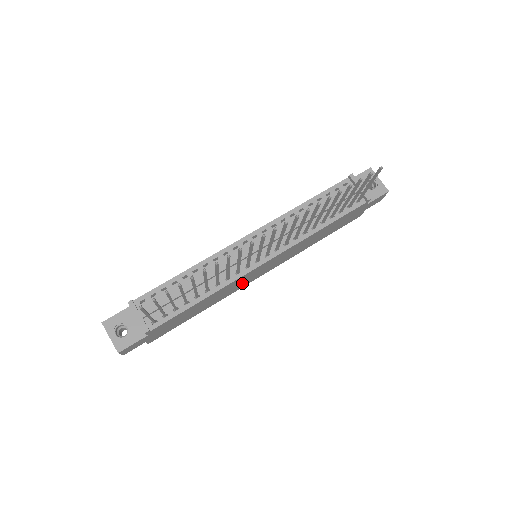
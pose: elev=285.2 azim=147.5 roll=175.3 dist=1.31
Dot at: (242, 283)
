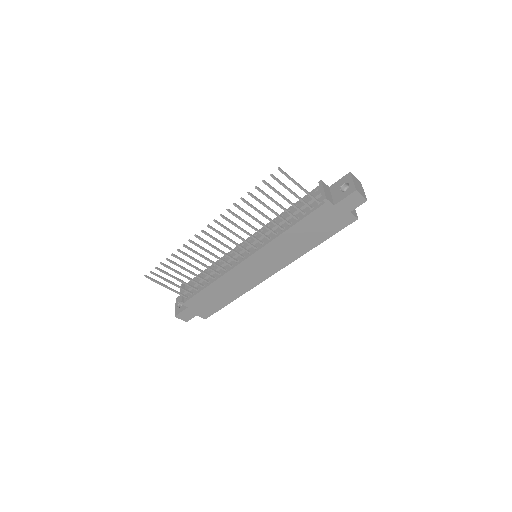
Dot at: (250, 278)
